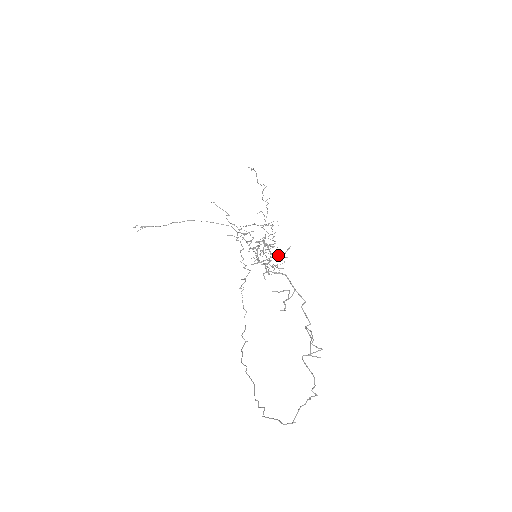
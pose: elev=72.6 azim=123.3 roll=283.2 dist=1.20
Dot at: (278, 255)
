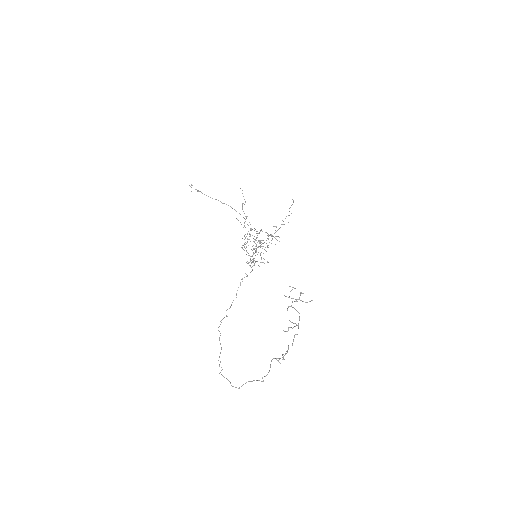
Dot at: (303, 301)
